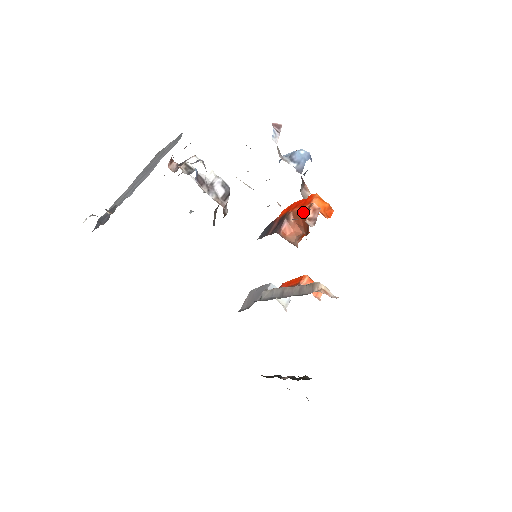
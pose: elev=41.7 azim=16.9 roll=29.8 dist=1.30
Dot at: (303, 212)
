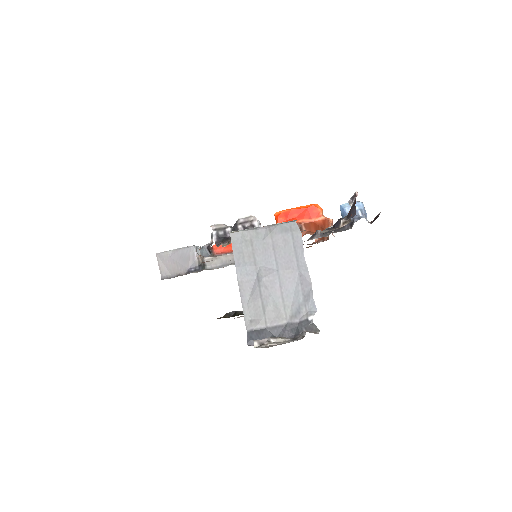
Dot at: (317, 224)
